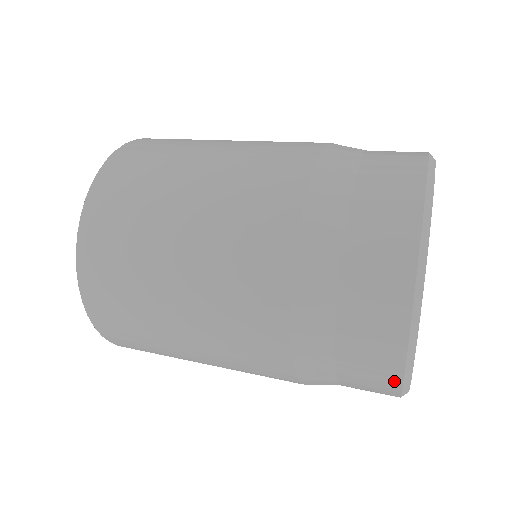
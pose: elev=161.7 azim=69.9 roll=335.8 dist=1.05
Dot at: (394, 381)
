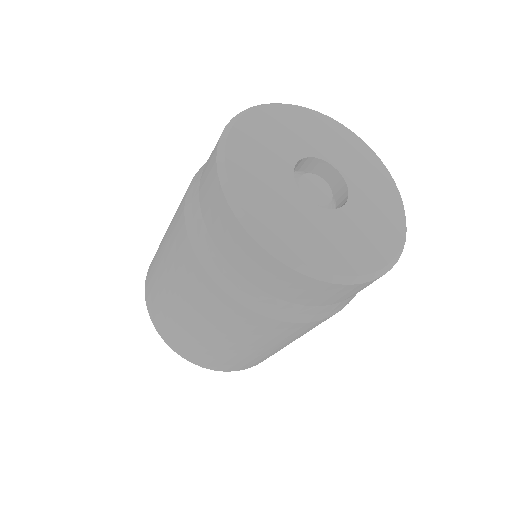
Dot at: (264, 255)
